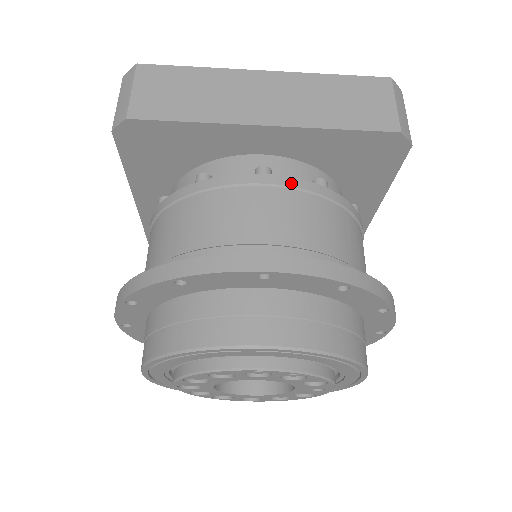
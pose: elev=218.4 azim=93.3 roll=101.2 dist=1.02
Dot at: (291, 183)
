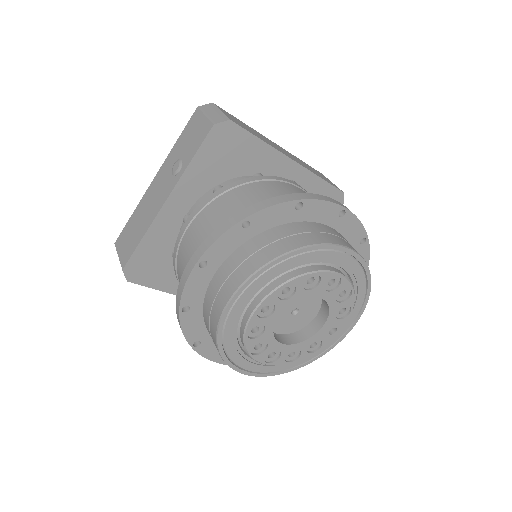
Dot at: occluded
